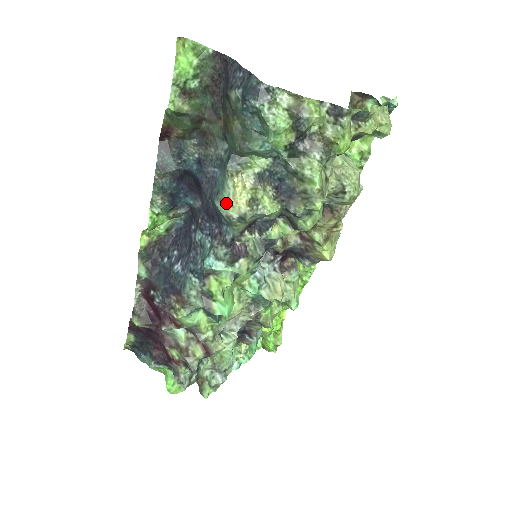
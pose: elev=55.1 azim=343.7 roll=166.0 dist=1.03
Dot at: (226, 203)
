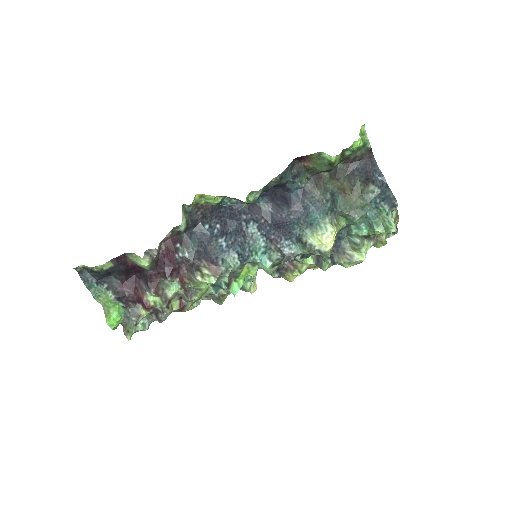
Dot at: (317, 237)
